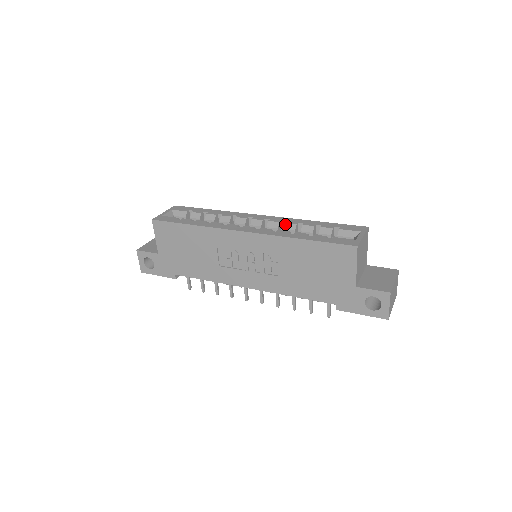
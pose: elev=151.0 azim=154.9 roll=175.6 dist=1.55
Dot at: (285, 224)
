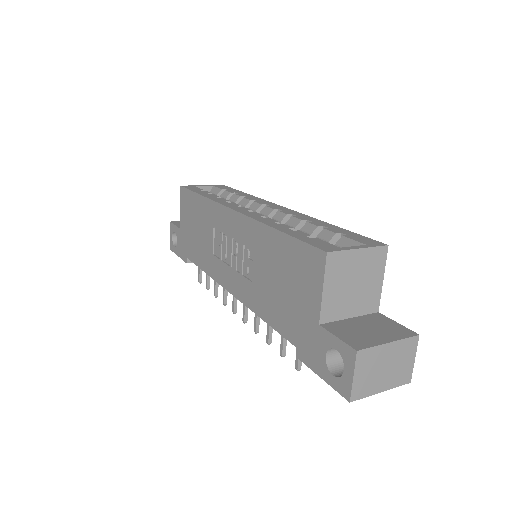
Dot at: (291, 217)
